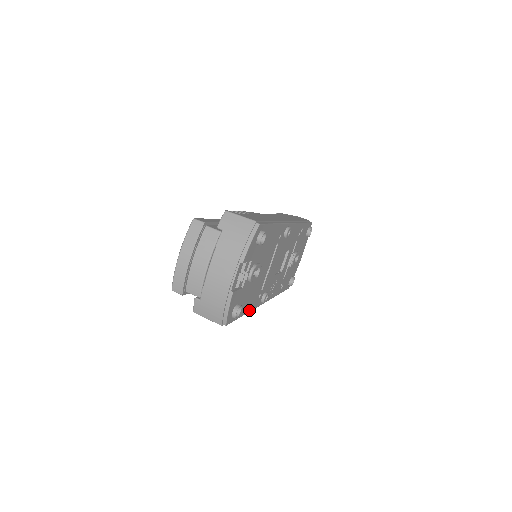
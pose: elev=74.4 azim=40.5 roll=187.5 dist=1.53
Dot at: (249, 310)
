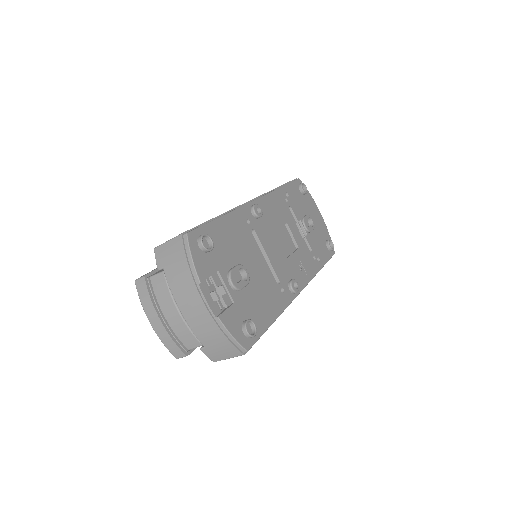
Dot at: (278, 313)
